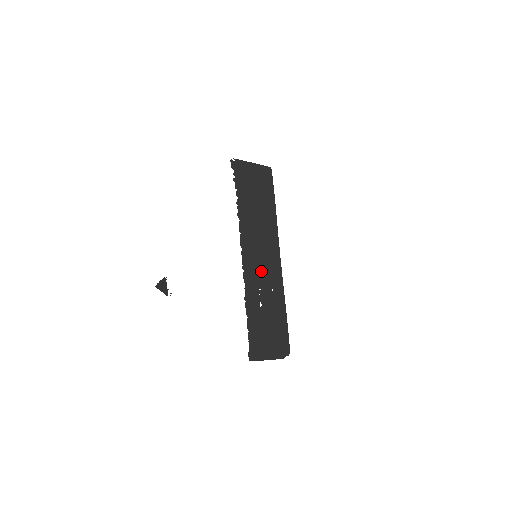
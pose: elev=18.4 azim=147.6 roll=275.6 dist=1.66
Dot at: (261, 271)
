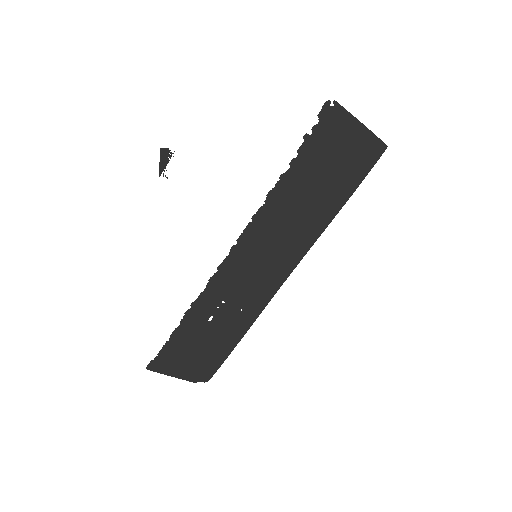
Dot at: (244, 282)
